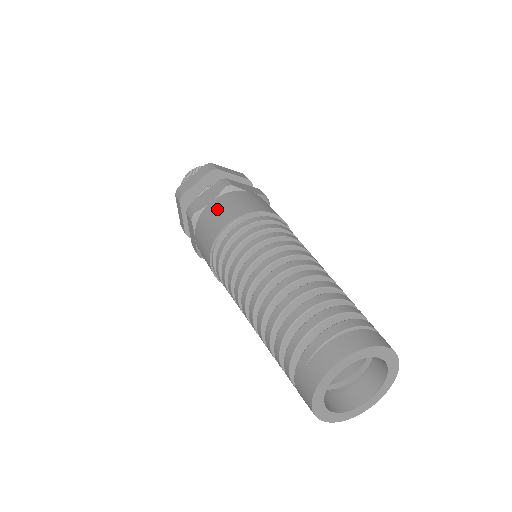
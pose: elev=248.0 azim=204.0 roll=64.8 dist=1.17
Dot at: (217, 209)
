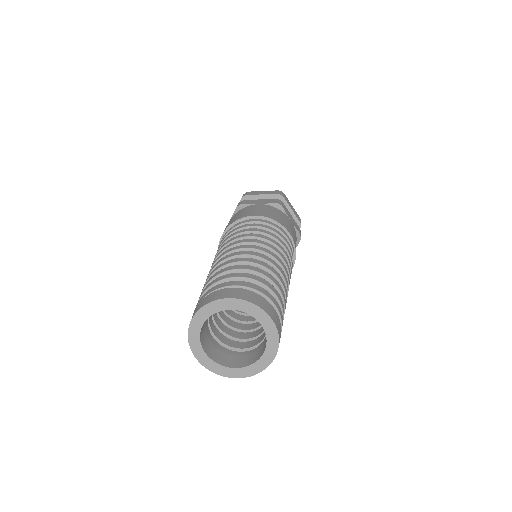
Dot at: occluded
